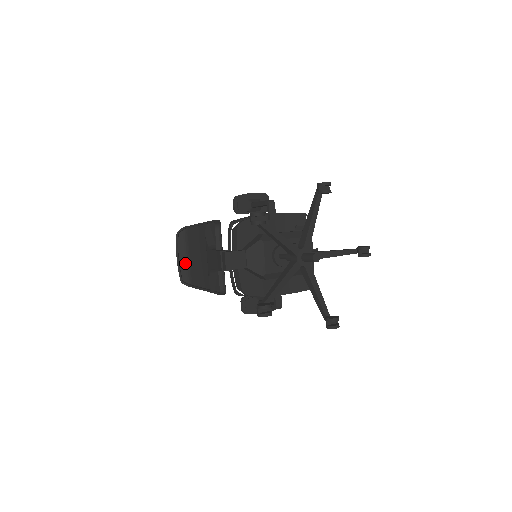
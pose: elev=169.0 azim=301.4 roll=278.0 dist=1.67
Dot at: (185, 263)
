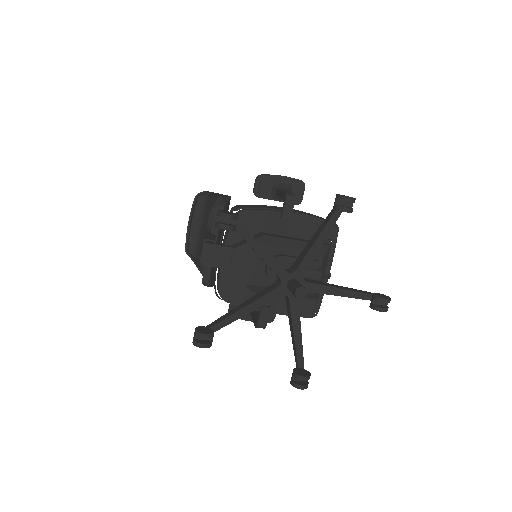
Dot at: (196, 232)
